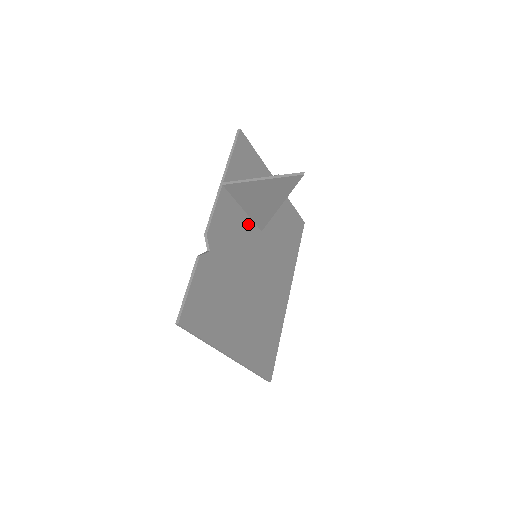
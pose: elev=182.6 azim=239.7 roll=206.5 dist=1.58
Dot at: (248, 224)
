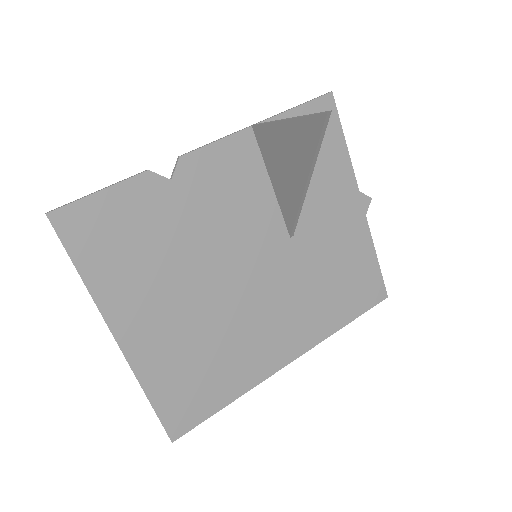
Dot at: (269, 208)
